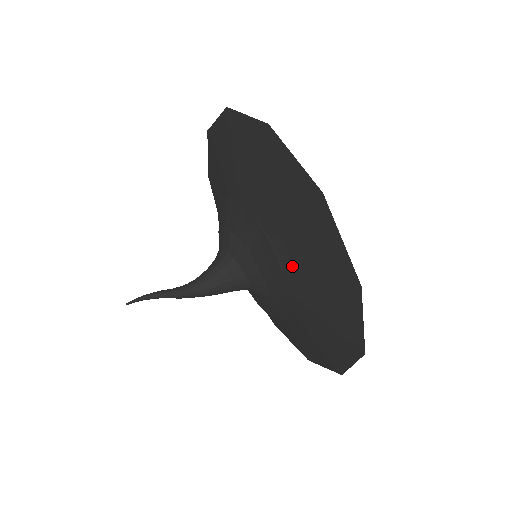
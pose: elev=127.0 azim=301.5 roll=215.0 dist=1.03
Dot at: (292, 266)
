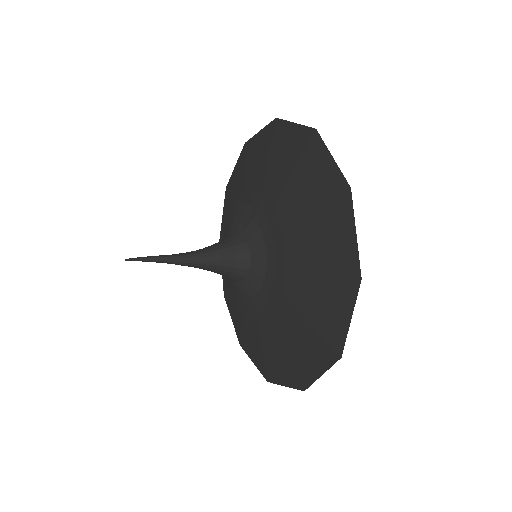
Dot at: (260, 192)
